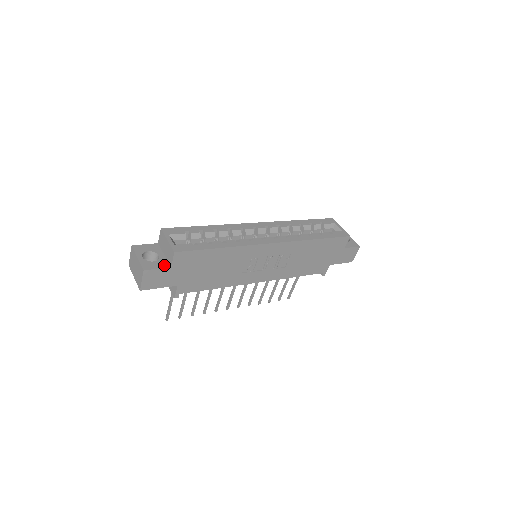
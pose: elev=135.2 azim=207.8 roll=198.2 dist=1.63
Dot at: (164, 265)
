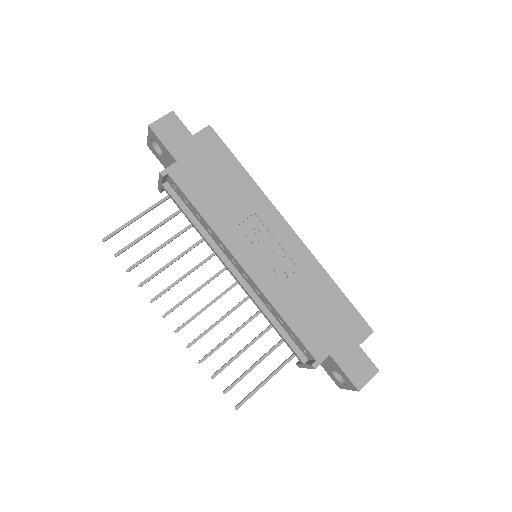
Dot at: (188, 132)
